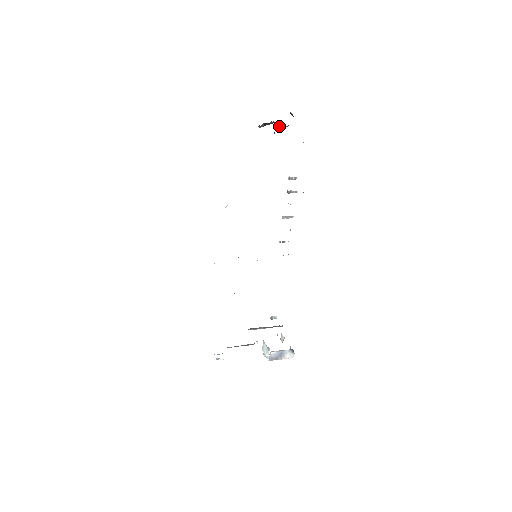
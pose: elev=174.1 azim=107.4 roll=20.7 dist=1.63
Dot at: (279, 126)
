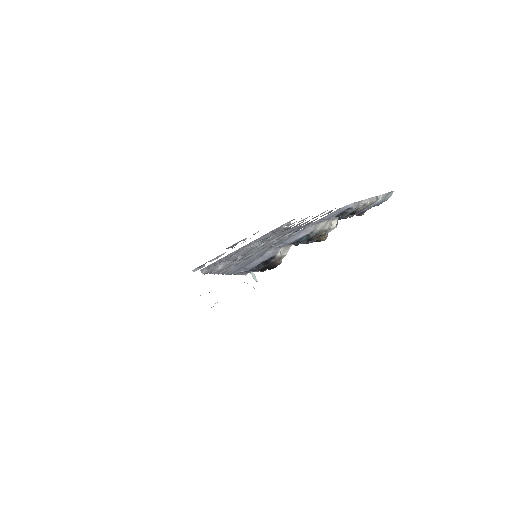
Dot at: (336, 219)
